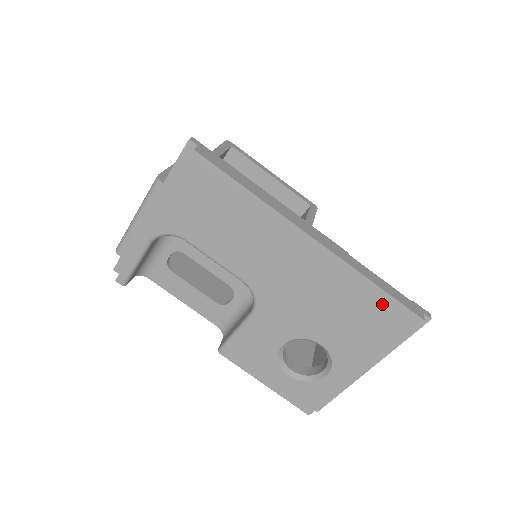
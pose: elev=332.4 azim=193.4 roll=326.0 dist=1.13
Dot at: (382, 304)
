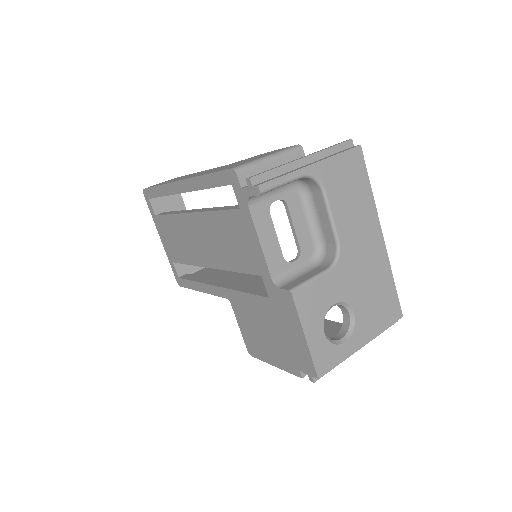
Dot at: (392, 296)
